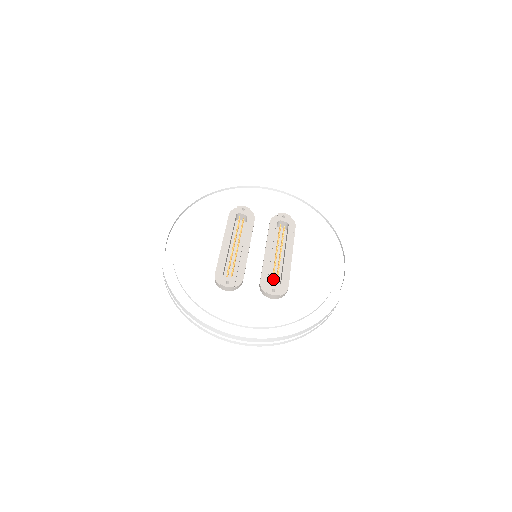
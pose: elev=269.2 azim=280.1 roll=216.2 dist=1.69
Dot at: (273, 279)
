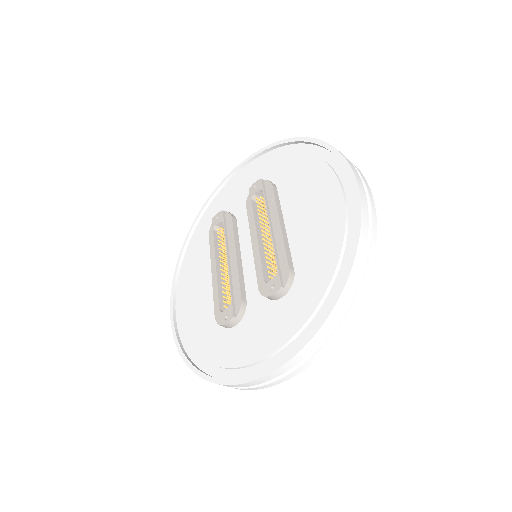
Dot at: (270, 272)
